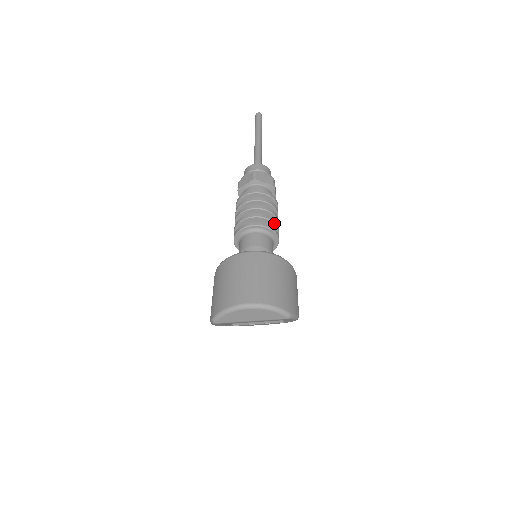
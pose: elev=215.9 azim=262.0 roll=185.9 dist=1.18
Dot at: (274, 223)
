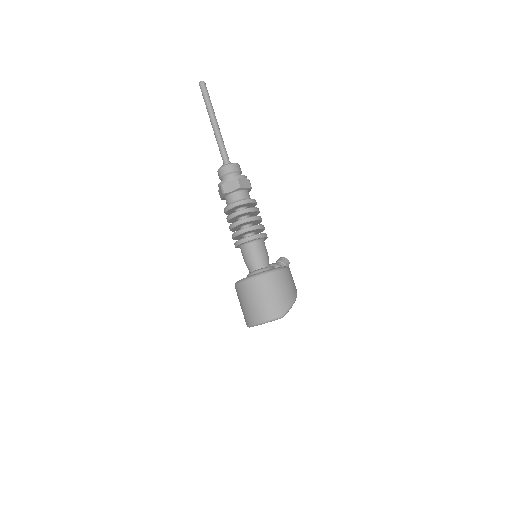
Dot at: (252, 230)
